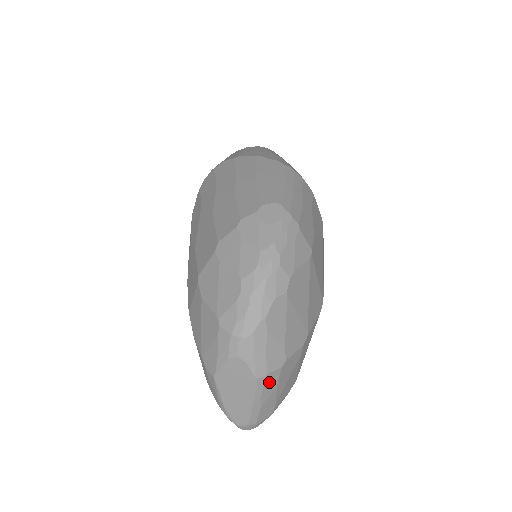
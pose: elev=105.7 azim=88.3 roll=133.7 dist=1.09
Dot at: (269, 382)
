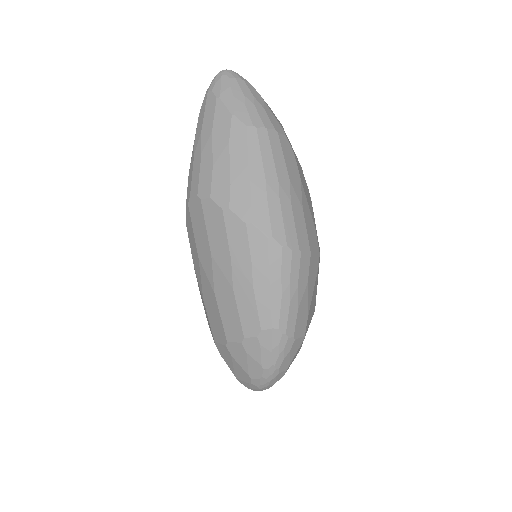
Dot at: occluded
